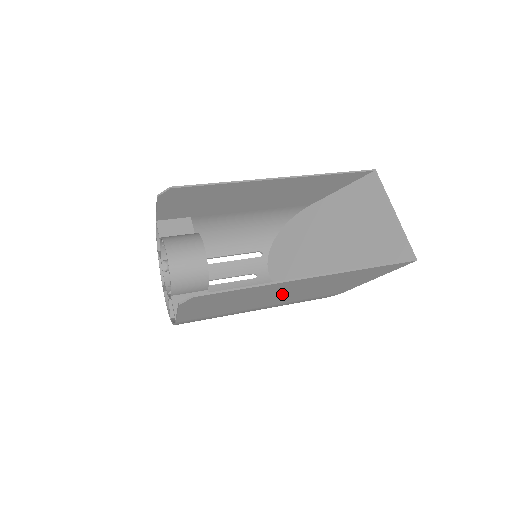
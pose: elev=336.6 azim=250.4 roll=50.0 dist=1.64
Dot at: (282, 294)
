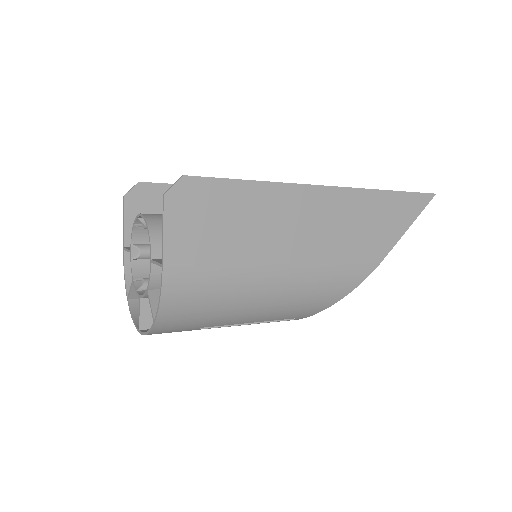
Dot at: (301, 228)
